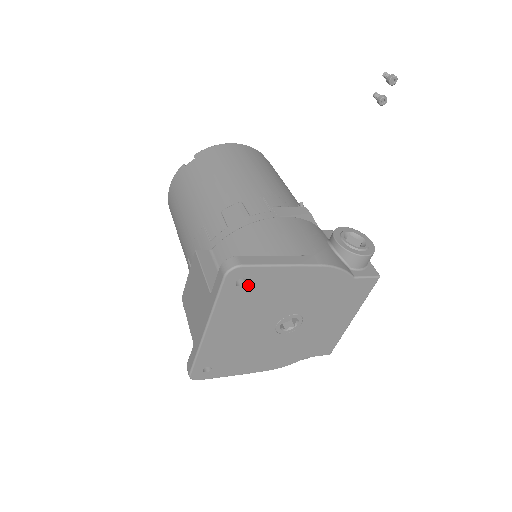
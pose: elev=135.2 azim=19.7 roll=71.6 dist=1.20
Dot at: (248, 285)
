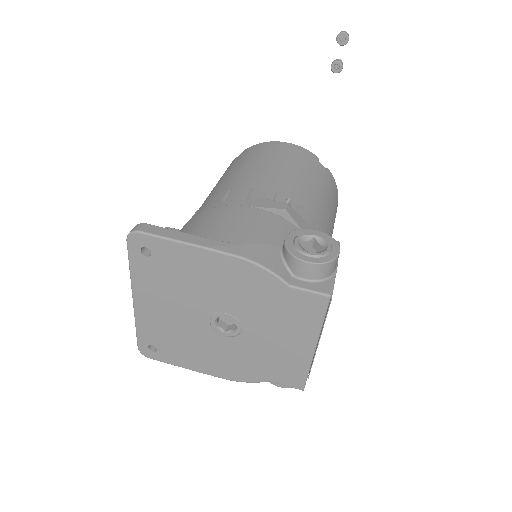
Dot at: (155, 257)
